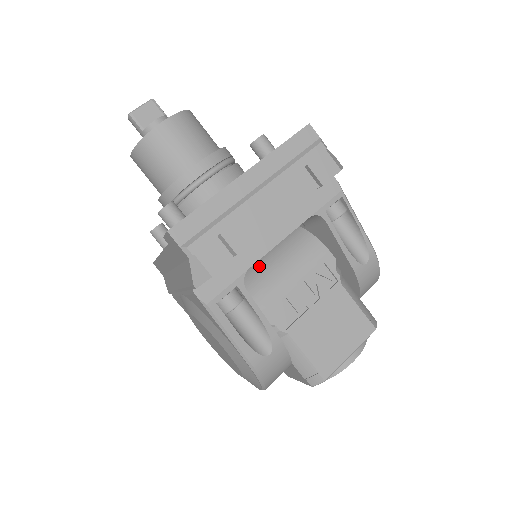
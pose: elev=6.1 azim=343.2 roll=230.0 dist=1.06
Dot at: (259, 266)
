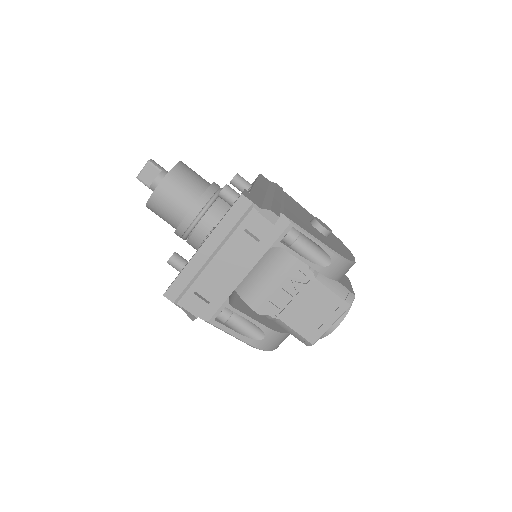
Dot at: (252, 272)
